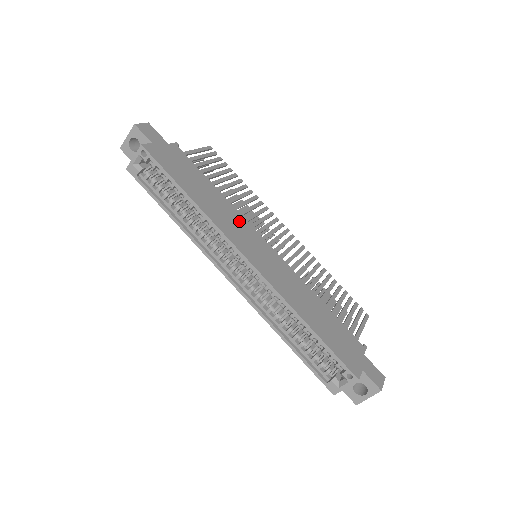
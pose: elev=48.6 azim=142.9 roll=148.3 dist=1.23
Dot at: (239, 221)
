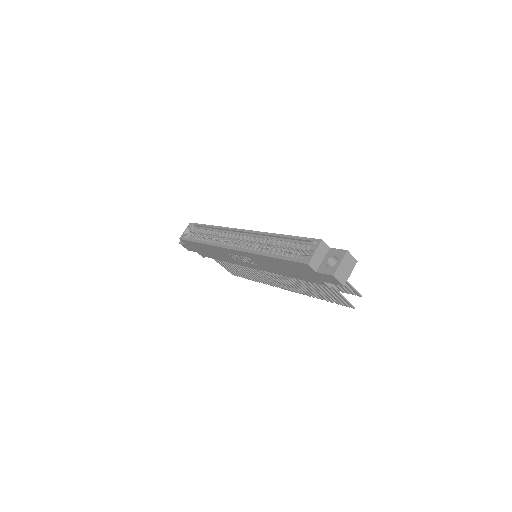
Dot at: occluded
